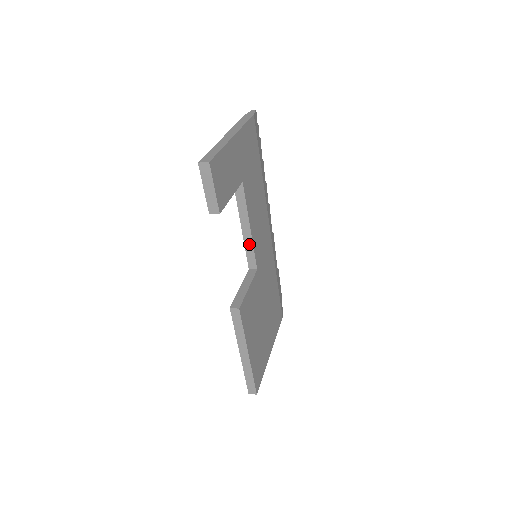
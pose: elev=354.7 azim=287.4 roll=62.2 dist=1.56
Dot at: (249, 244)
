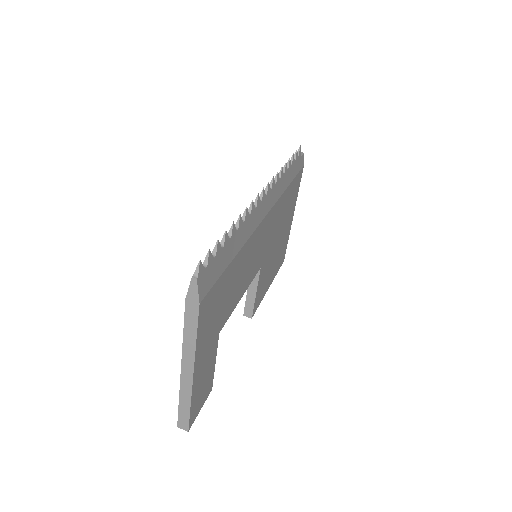
Dot at: occluded
